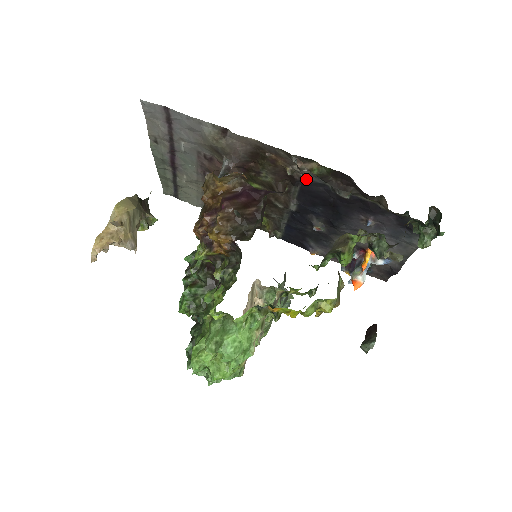
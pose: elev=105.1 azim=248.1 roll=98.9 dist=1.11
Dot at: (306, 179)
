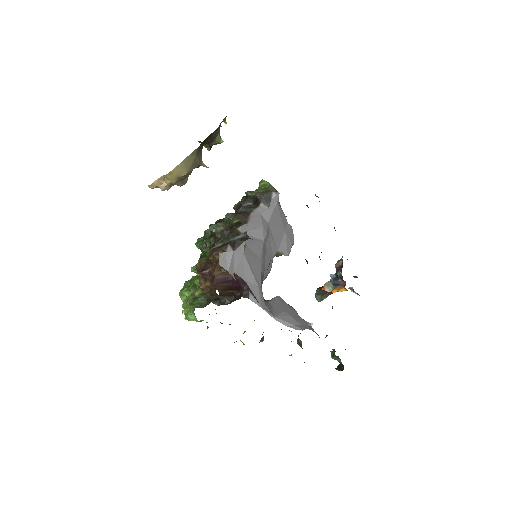
Dot at: occluded
